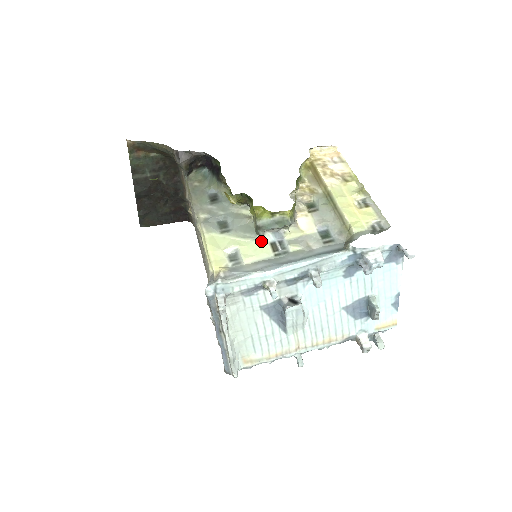
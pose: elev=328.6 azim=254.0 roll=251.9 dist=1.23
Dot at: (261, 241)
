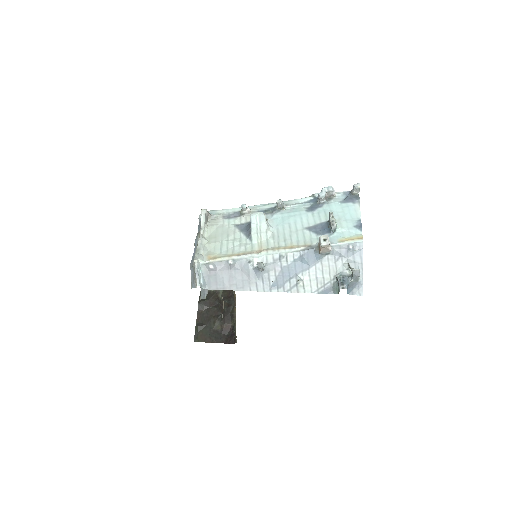
Dot at: occluded
